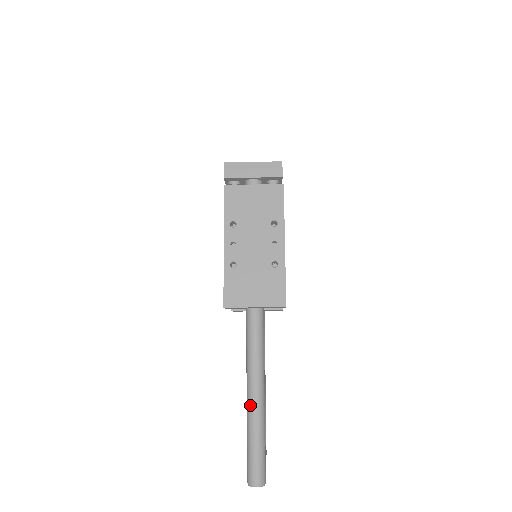
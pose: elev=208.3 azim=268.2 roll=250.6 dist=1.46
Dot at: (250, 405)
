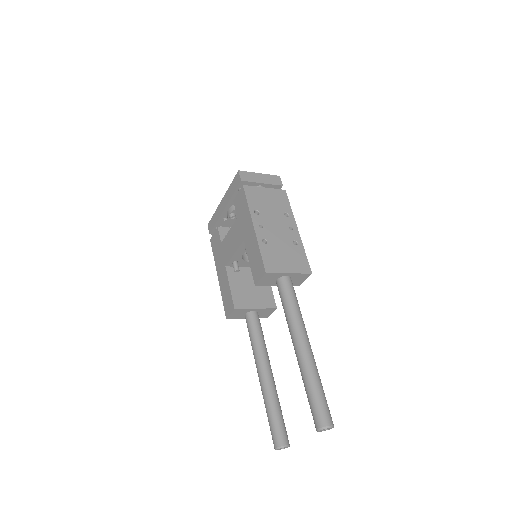
Dot at: (304, 355)
